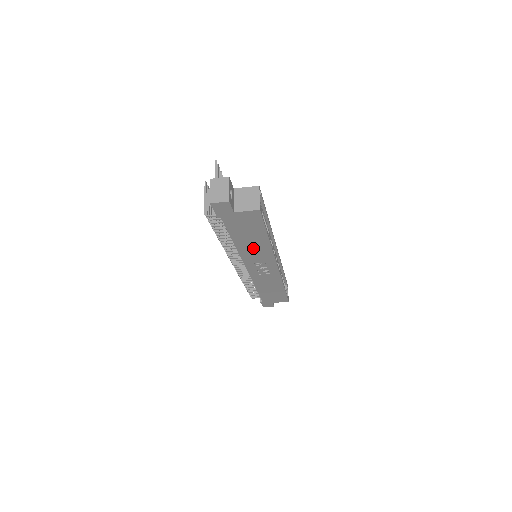
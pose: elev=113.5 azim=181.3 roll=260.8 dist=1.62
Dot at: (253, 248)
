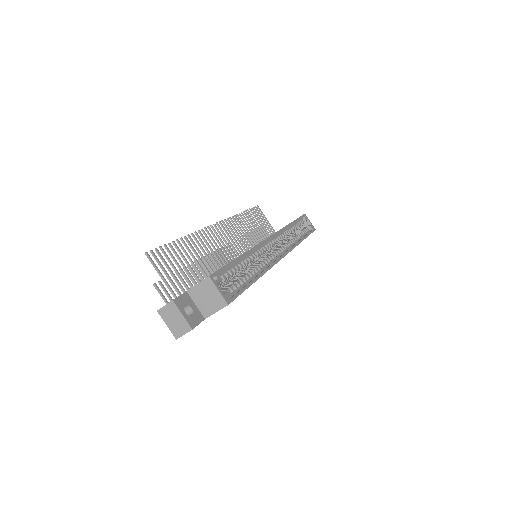
Dot at: occluded
